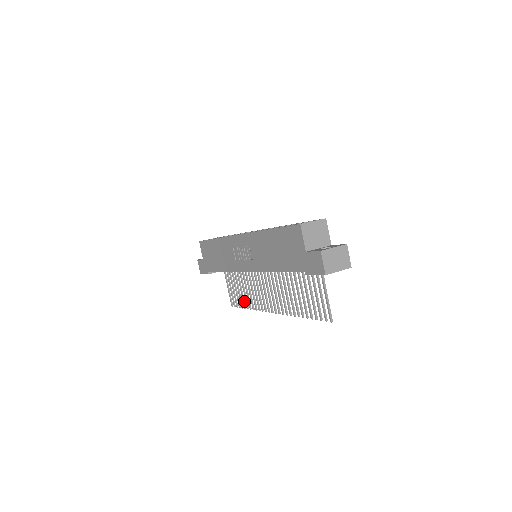
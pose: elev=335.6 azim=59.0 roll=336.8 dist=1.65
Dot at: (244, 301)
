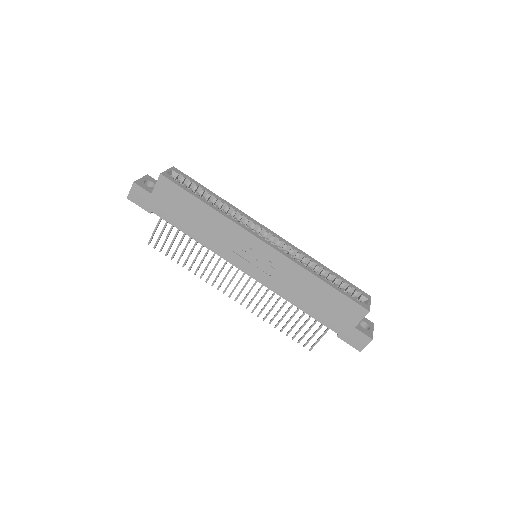
Dot at: occluded
